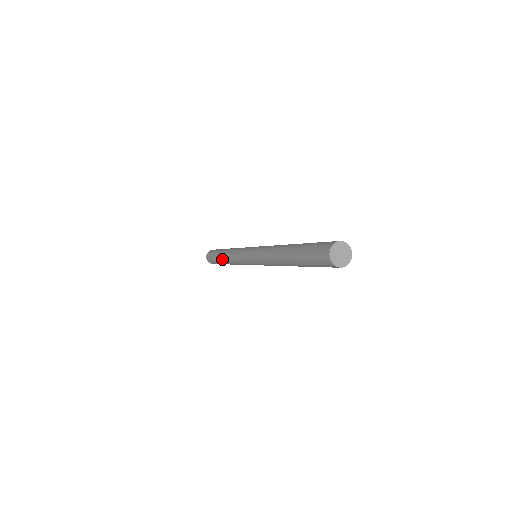
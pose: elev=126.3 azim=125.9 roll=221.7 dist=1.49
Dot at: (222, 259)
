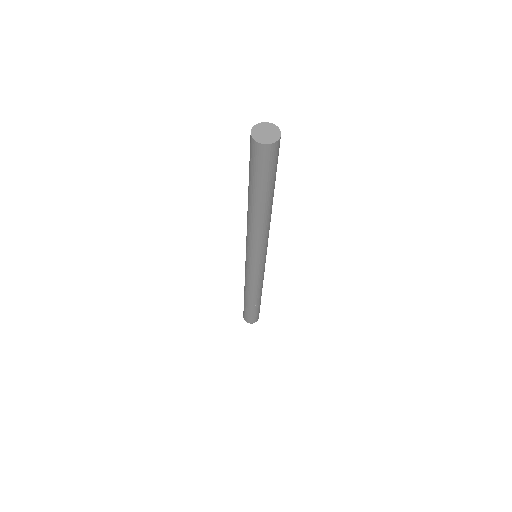
Dot at: occluded
